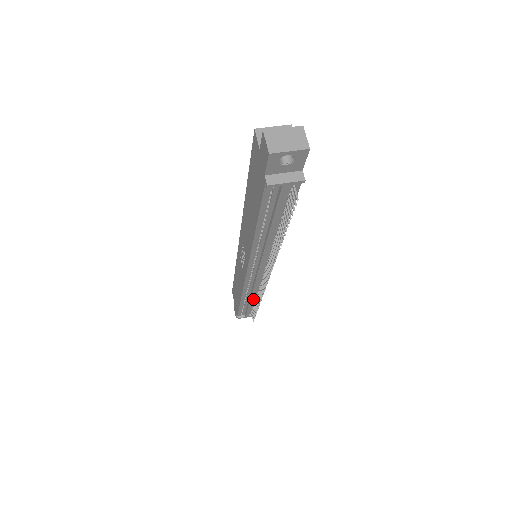
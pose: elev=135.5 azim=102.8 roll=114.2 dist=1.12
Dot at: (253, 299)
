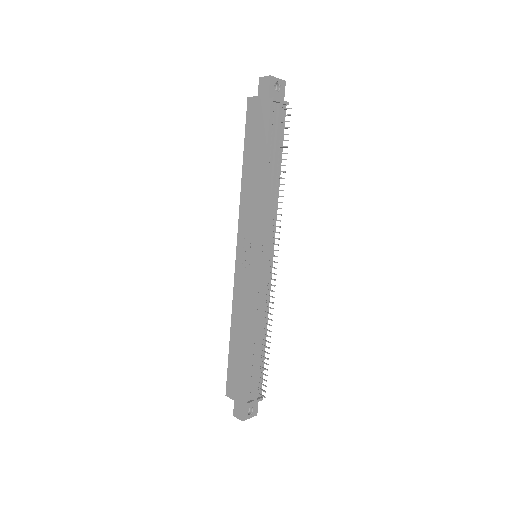
Dot at: (262, 333)
